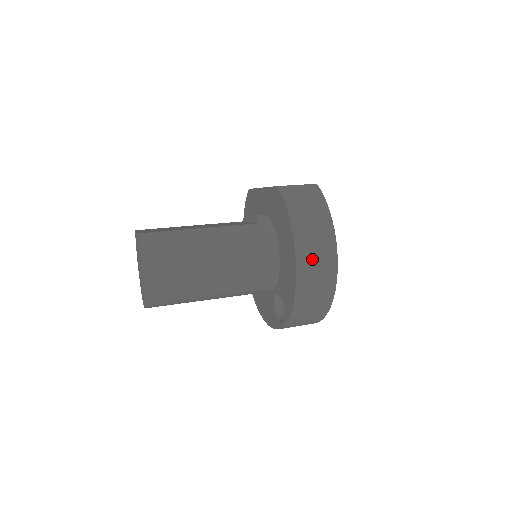
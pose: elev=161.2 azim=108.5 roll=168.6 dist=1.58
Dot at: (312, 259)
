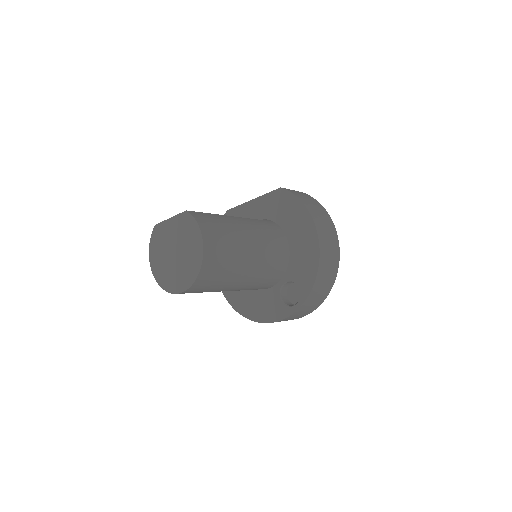
Dot at: (326, 236)
